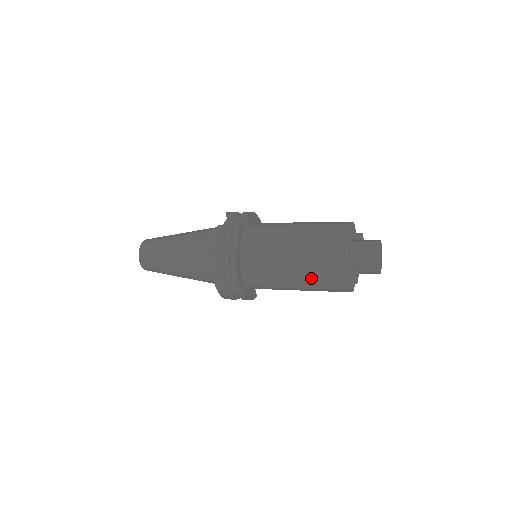
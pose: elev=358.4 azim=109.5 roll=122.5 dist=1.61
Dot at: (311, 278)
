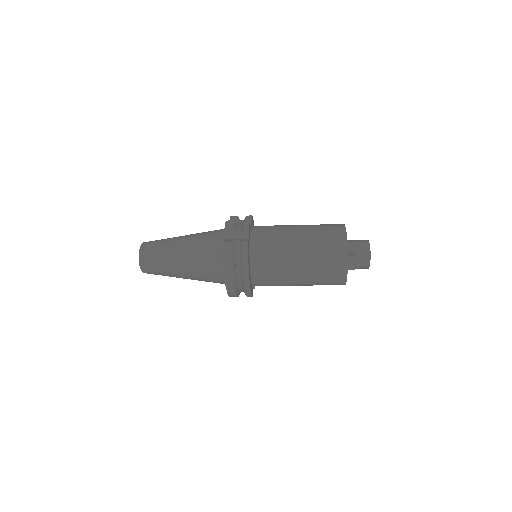
Dot at: (314, 265)
